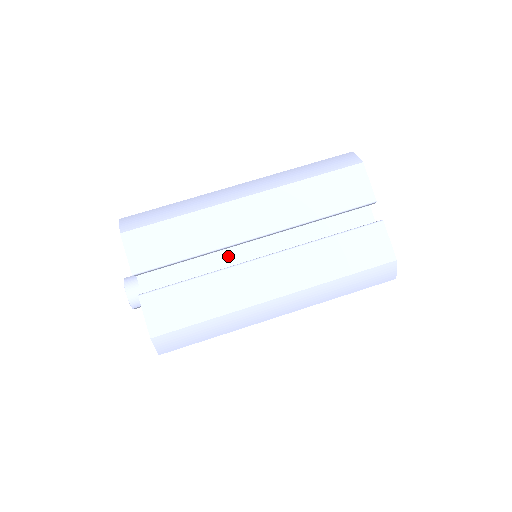
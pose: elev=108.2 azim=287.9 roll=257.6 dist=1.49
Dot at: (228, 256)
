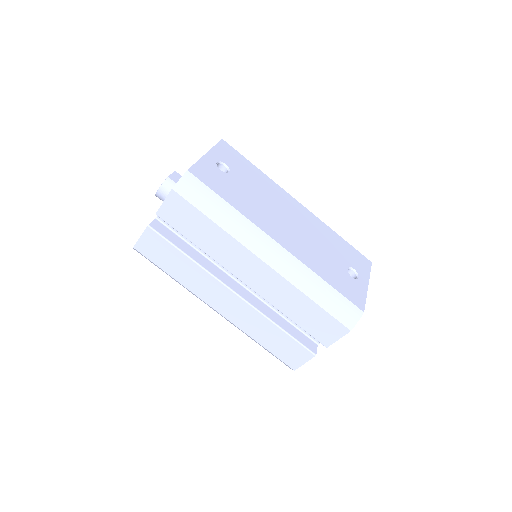
Dot at: occluded
